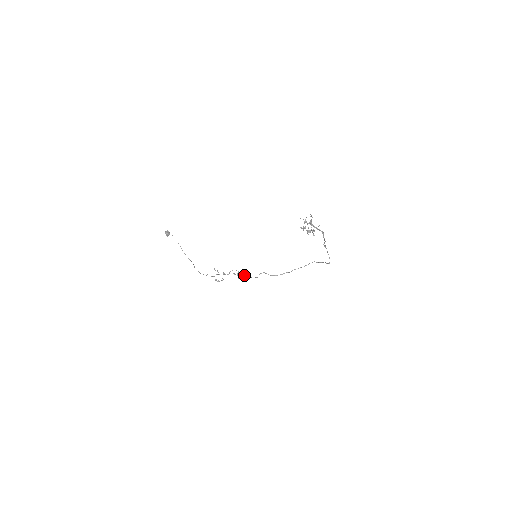
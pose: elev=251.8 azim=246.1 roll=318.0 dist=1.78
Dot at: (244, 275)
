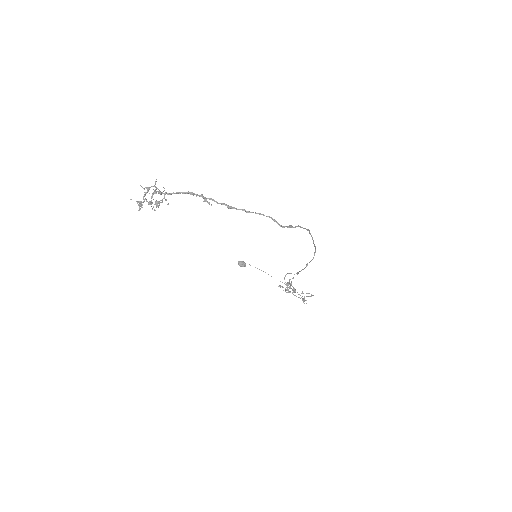
Dot at: (288, 284)
